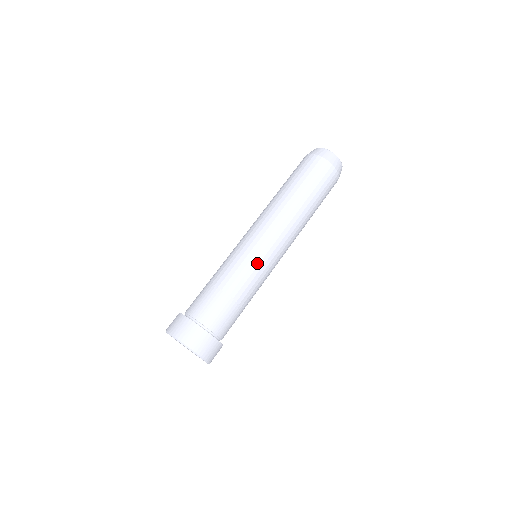
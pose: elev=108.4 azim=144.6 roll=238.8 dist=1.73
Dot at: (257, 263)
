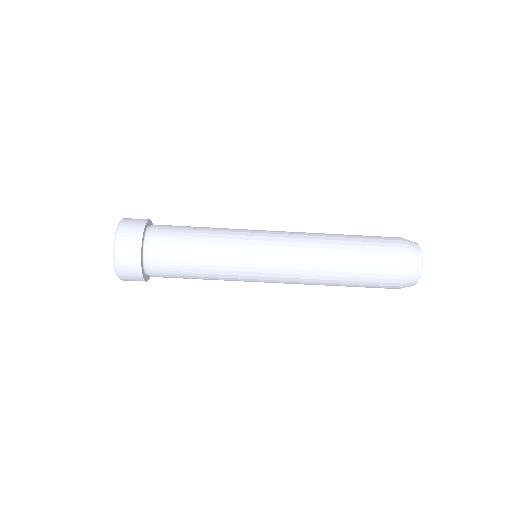
Dot at: (243, 253)
